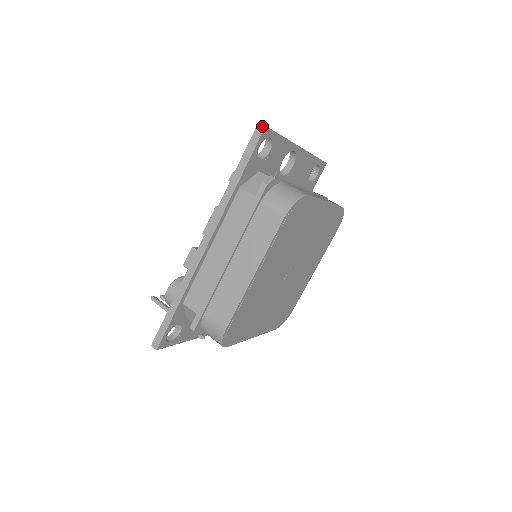
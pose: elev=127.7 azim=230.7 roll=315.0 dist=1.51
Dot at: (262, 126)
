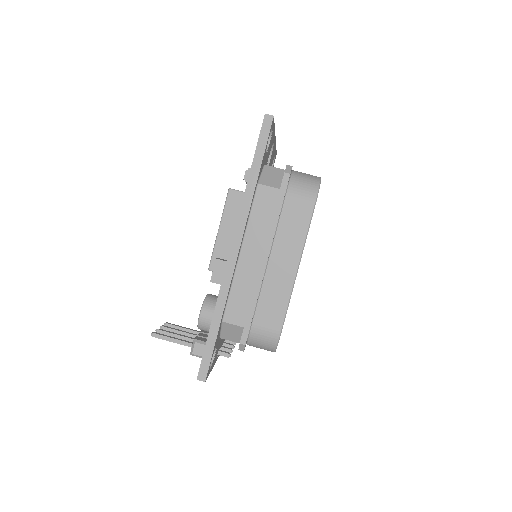
Dot at: (270, 117)
